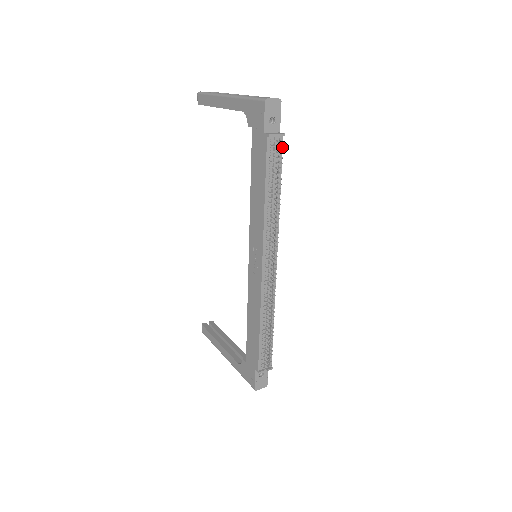
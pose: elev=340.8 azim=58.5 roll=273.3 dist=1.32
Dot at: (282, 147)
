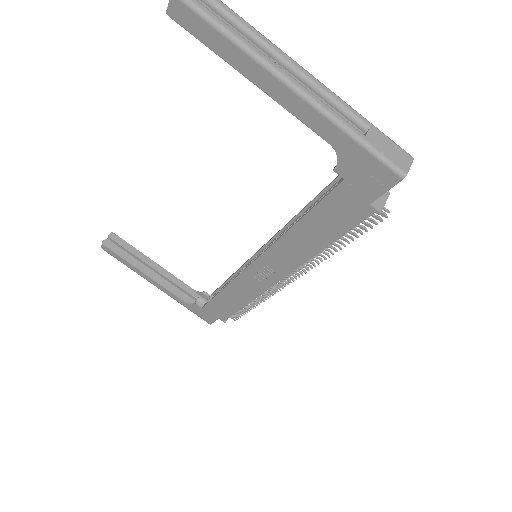
Dot at: (384, 216)
